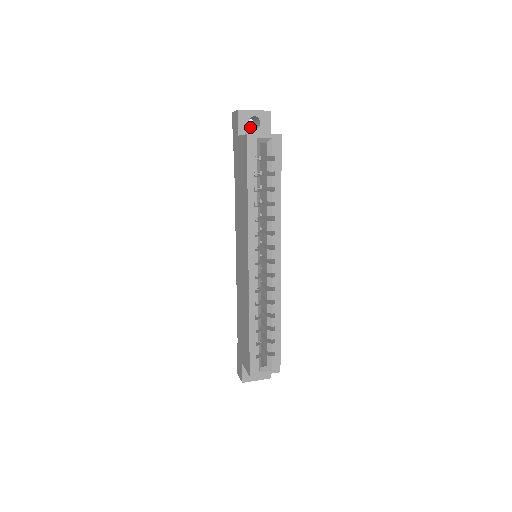
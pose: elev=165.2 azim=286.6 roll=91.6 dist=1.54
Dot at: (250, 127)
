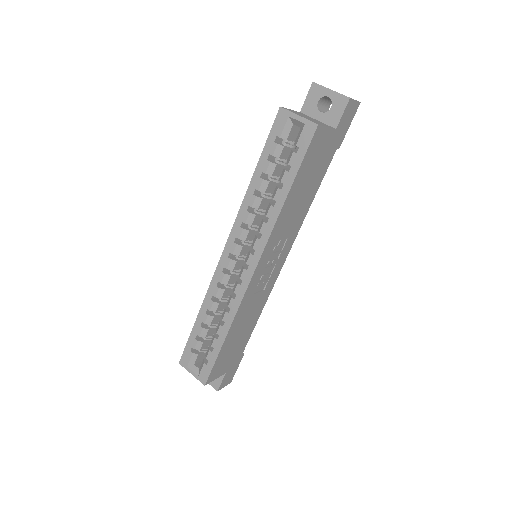
Dot at: (317, 108)
